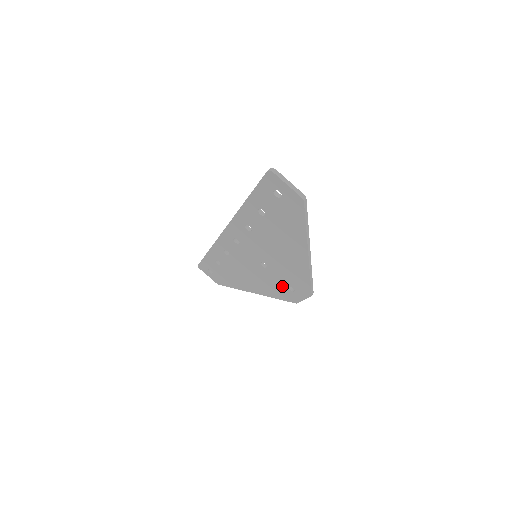
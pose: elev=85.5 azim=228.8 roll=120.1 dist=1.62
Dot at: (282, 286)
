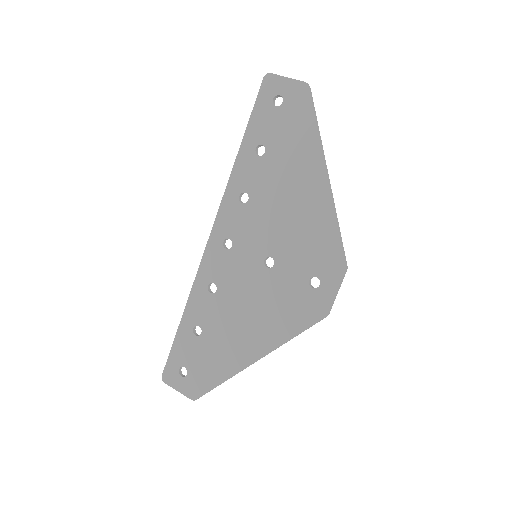
Dot at: (300, 290)
